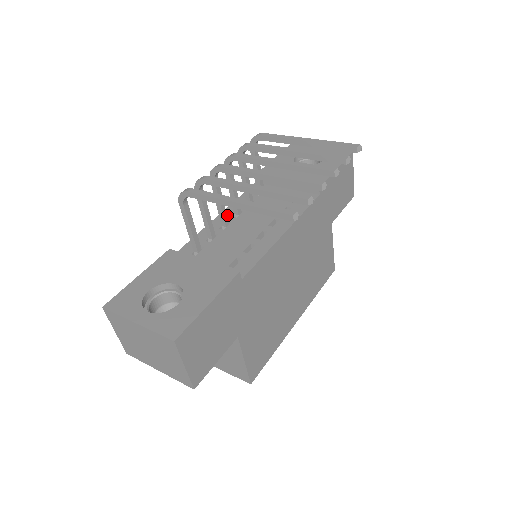
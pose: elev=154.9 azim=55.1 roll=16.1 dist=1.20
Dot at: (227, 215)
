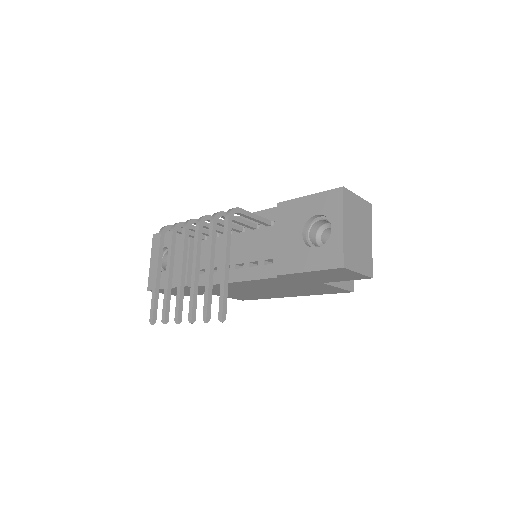
Dot at: occluded
